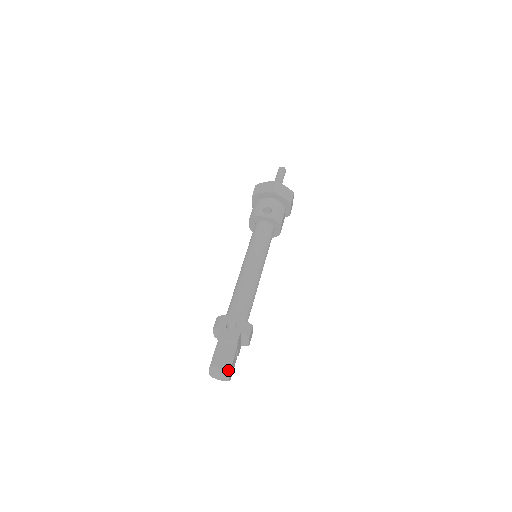
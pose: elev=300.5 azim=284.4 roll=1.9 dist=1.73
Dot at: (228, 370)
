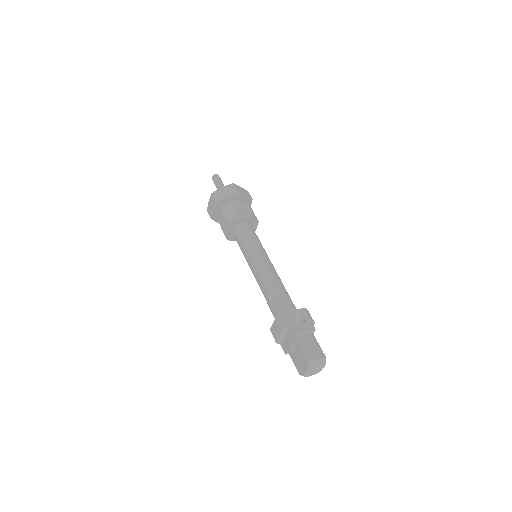
Dot at: (325, 357)
